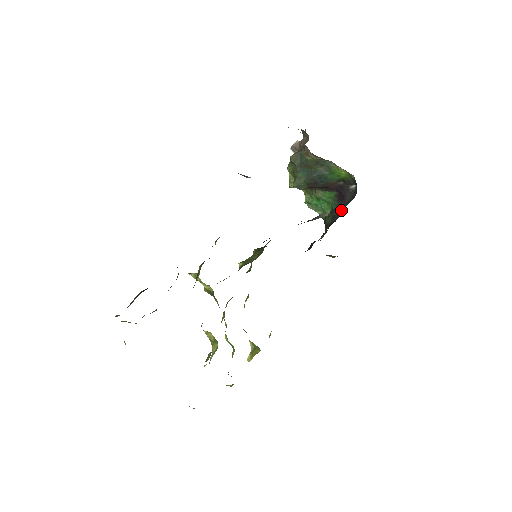
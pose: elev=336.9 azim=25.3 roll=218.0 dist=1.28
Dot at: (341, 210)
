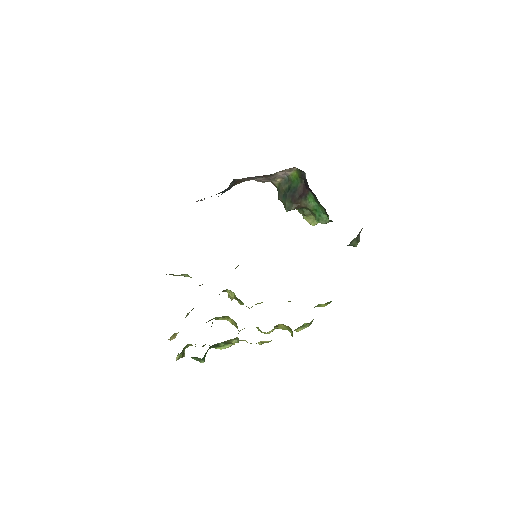
Dot at: occluded
